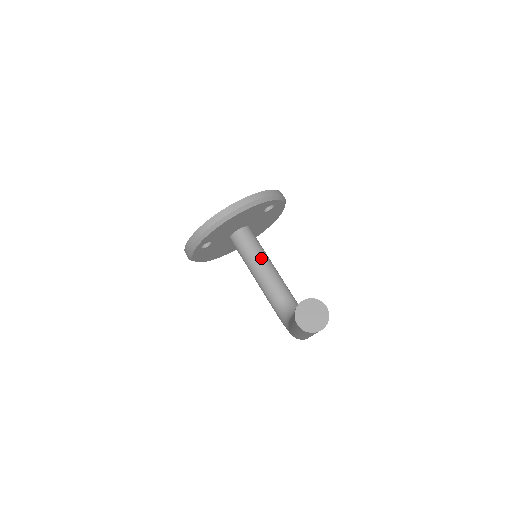
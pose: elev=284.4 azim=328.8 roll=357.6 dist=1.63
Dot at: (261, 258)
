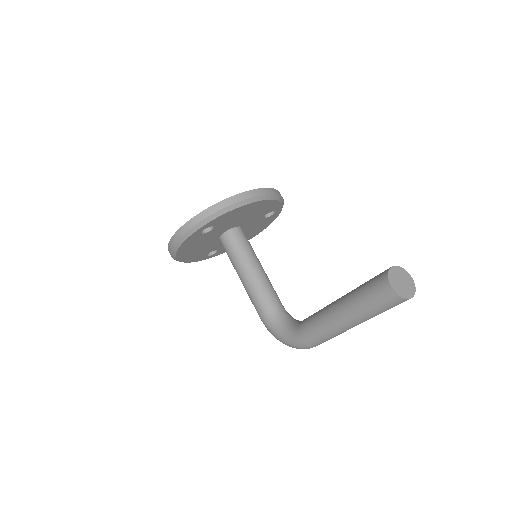
Dot at: (257, 261)
